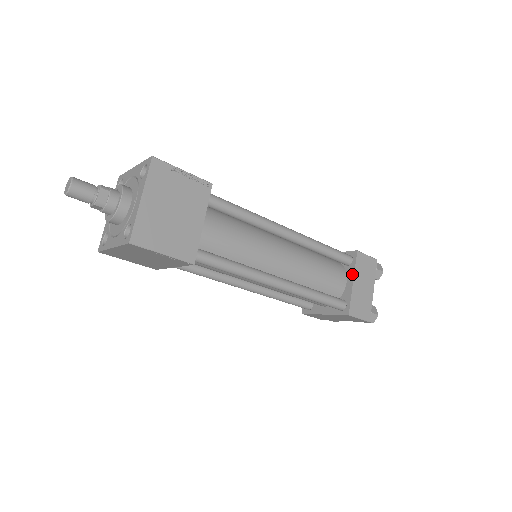
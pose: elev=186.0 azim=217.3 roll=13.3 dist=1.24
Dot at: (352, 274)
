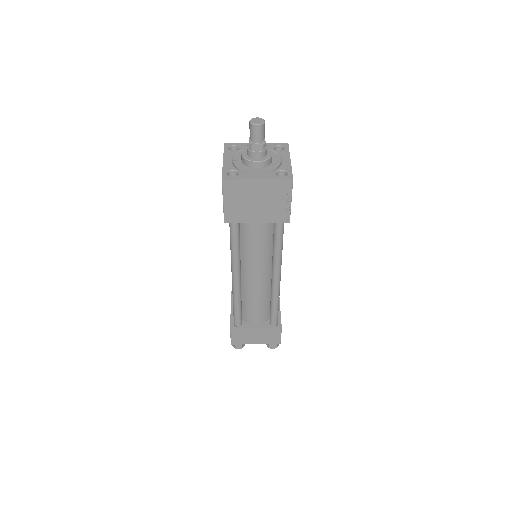
Dot at: occluded
